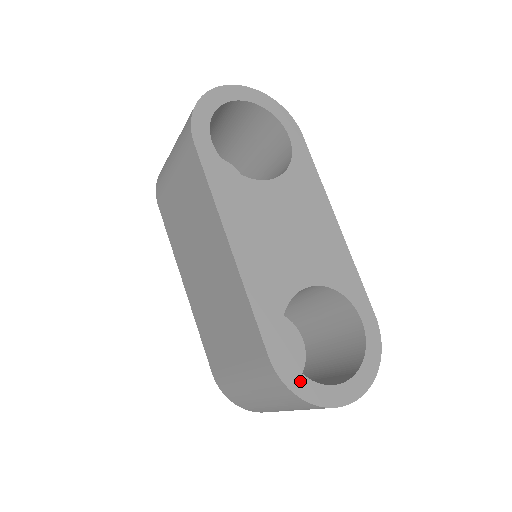
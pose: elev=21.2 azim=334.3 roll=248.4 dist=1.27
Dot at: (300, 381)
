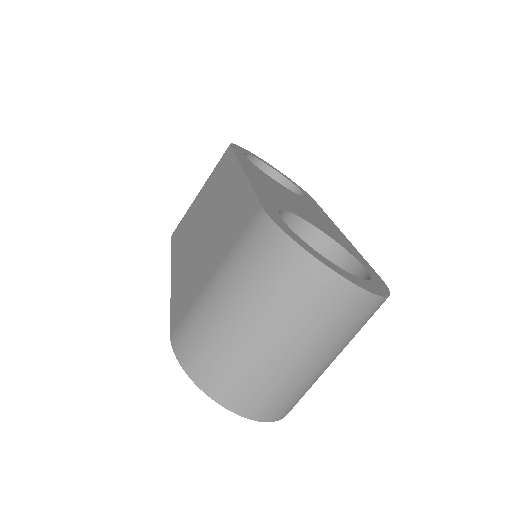
Dot at: (292, 233)
